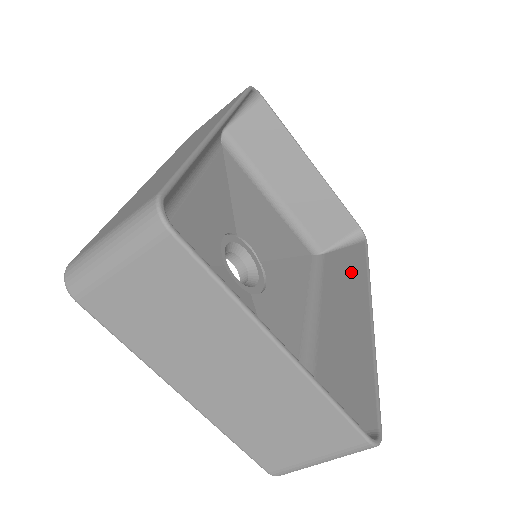
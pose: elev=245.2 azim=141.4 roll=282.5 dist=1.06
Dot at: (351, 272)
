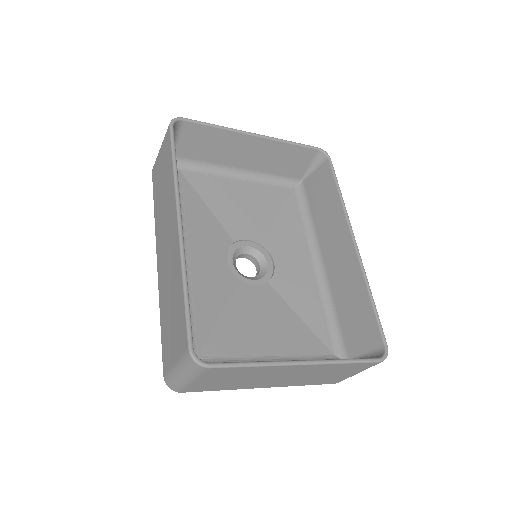
Dot at: (329, 201)
